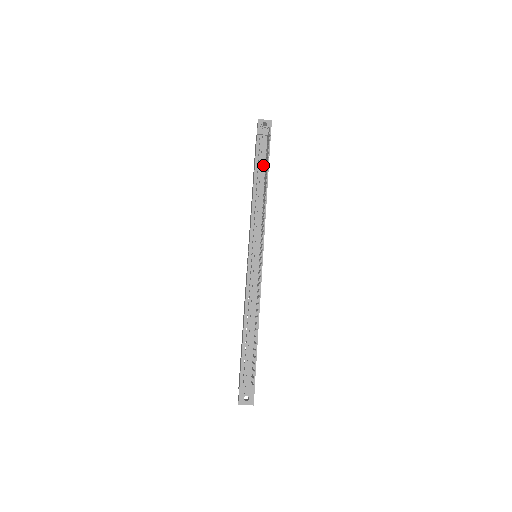
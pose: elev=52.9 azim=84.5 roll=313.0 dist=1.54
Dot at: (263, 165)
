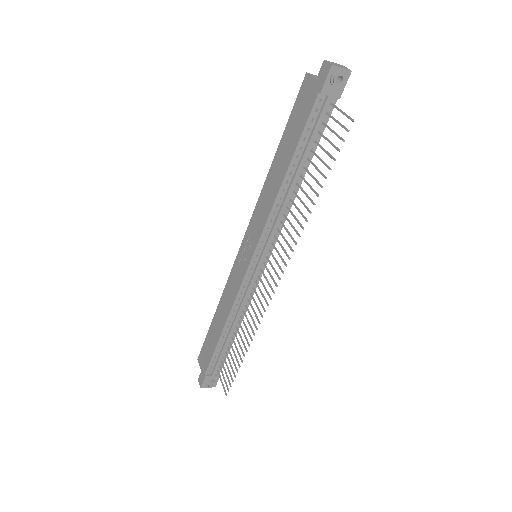
Dot at: (309, 146)
